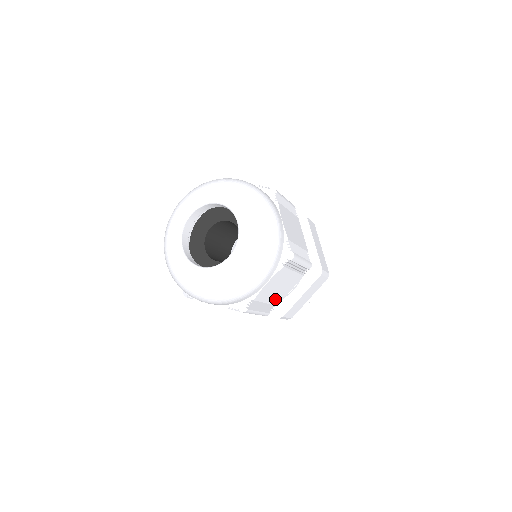
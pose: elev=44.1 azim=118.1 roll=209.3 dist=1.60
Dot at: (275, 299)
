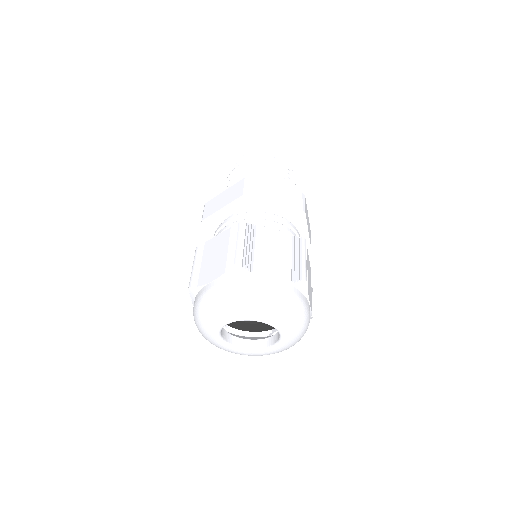
Dot at: (310, 278)
